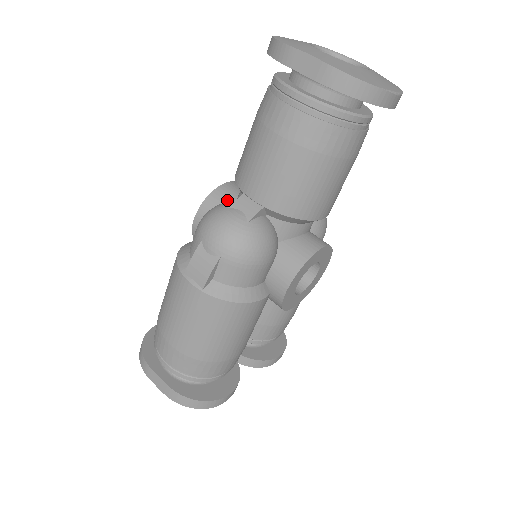
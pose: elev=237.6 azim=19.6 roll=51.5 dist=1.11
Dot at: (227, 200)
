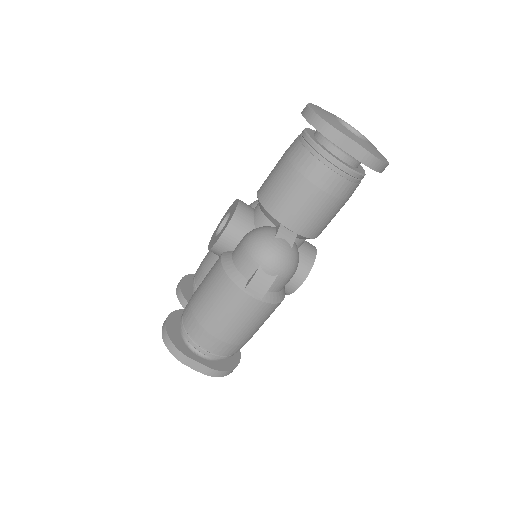
Dot at: (247, 221)
